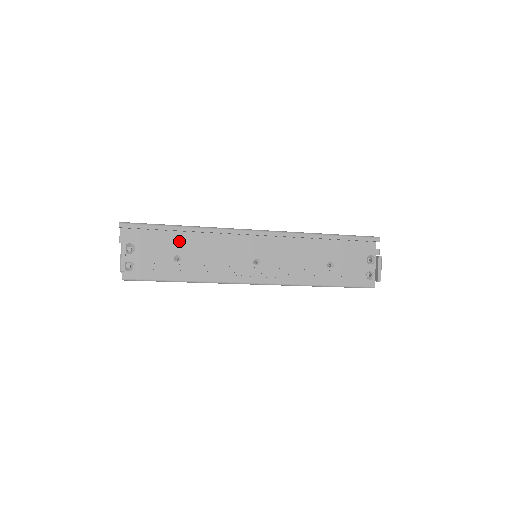
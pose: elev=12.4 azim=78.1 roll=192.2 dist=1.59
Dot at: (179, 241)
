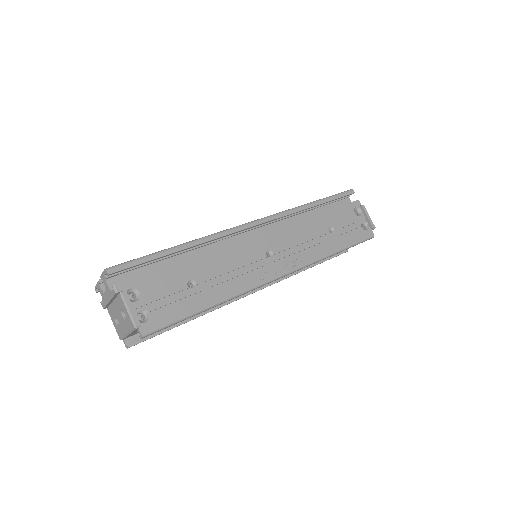
Dot at: (183, 263)
